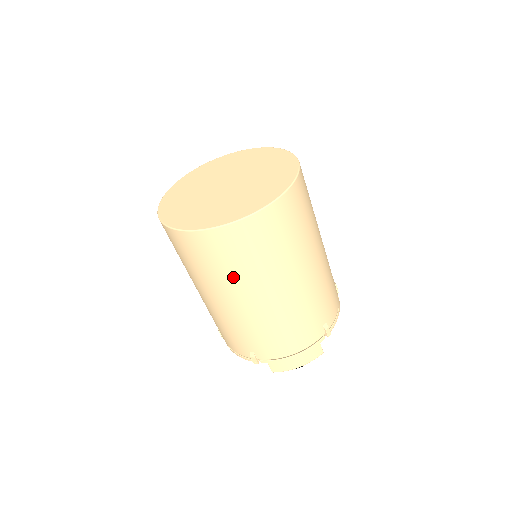
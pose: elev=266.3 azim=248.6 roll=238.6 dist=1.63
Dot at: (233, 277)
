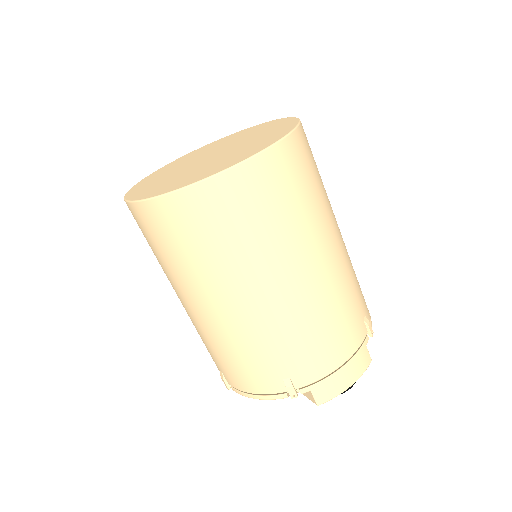
Dot at: (255, 249)
